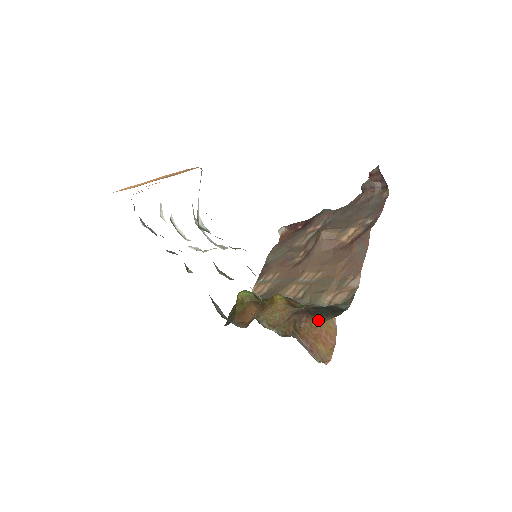
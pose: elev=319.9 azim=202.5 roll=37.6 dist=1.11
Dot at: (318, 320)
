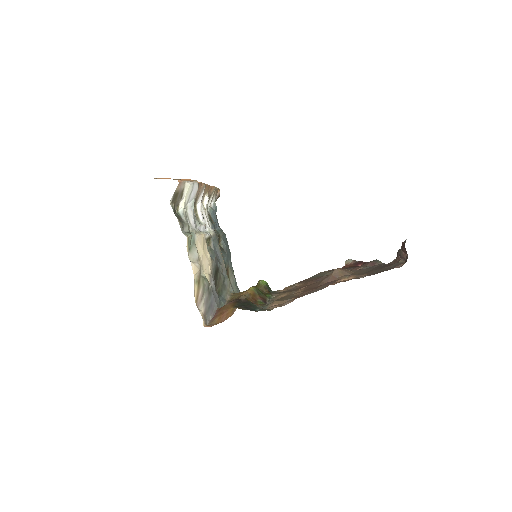
Dot at: (233, 306)
